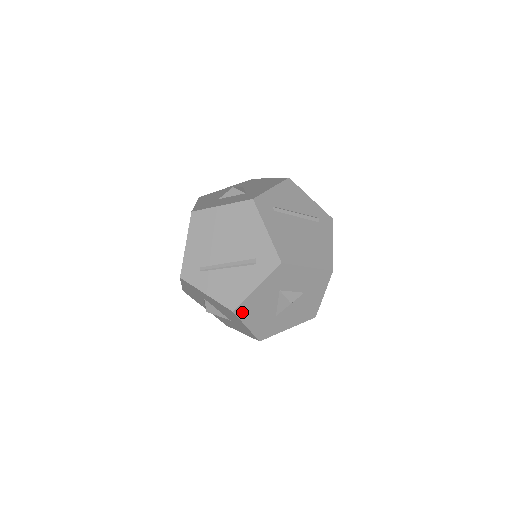
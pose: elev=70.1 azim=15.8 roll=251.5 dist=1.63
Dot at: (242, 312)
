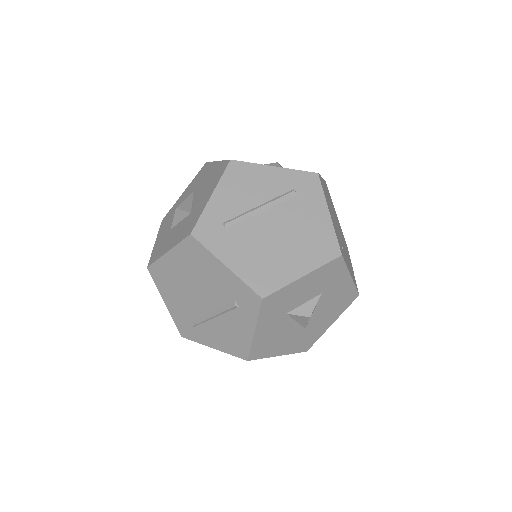
Dot at: (259, 353)
